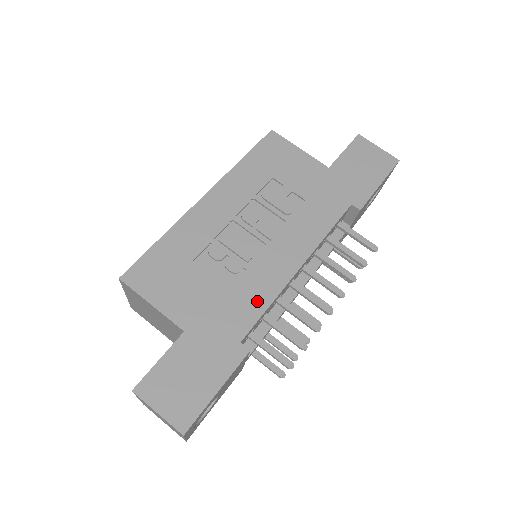
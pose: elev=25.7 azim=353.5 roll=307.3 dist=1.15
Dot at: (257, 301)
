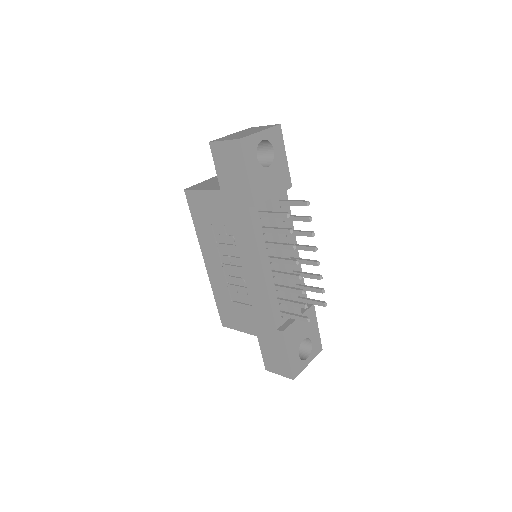
Dot at: (265, 305)
